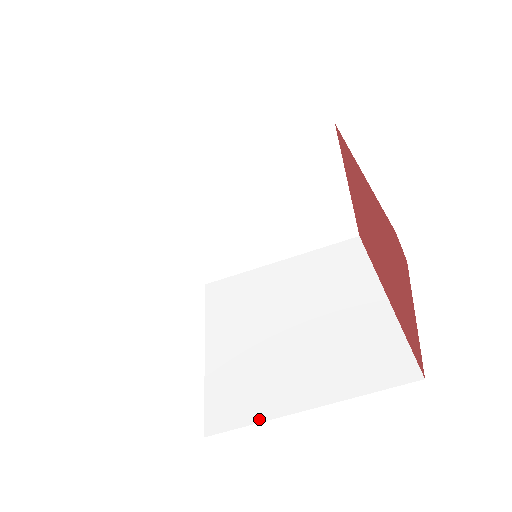
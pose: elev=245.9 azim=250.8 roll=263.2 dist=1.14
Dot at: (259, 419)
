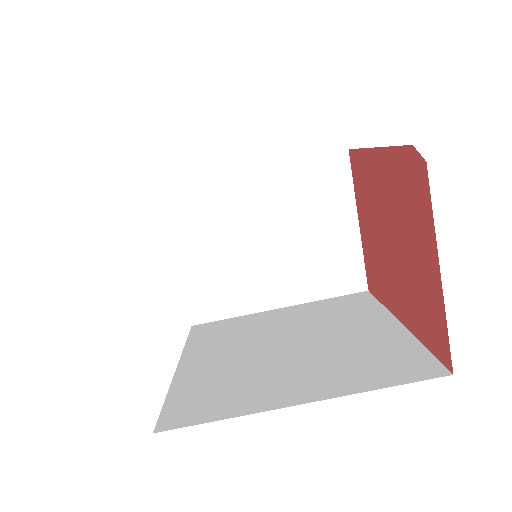
Dot at: (231, 415)
